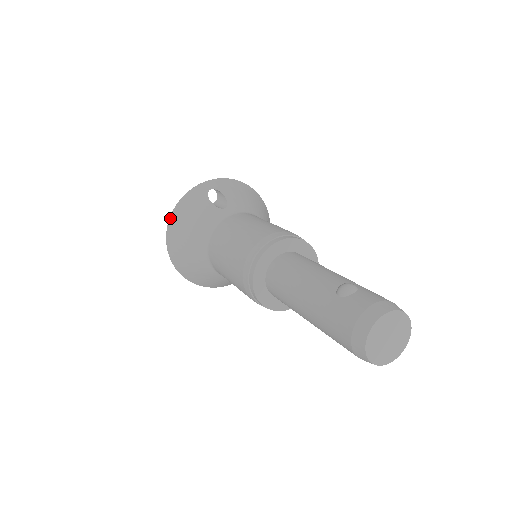
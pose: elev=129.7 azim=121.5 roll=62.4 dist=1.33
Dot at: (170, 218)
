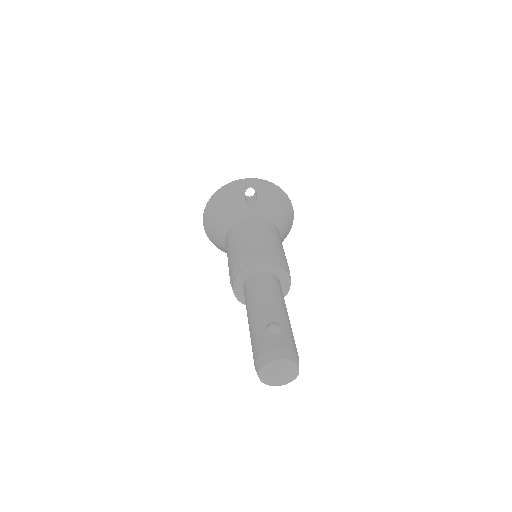
Dot at: (213, 195)
